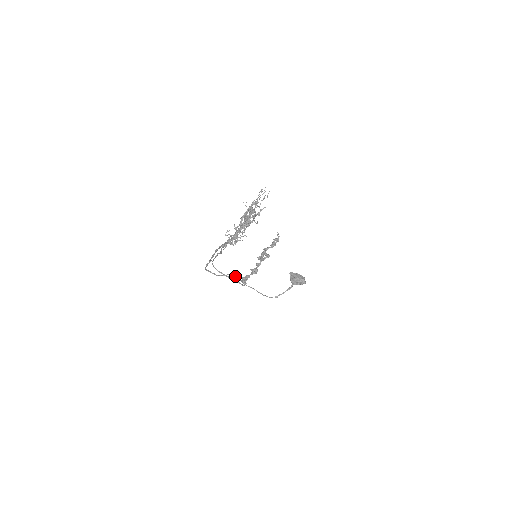
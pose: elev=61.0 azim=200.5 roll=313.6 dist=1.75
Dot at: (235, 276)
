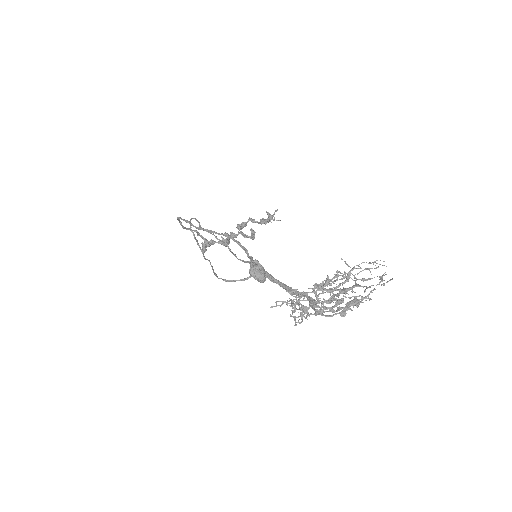
Dot at: (200, 235)
